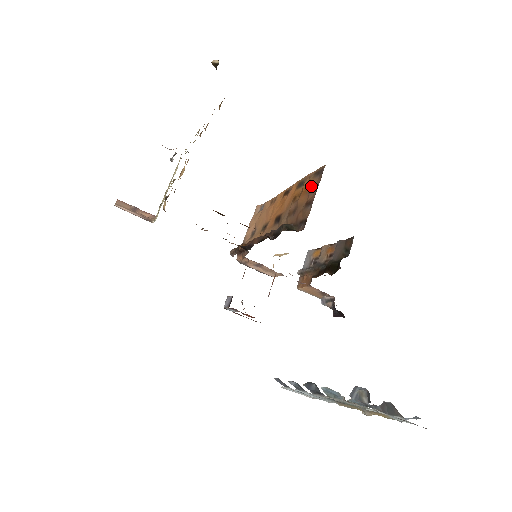
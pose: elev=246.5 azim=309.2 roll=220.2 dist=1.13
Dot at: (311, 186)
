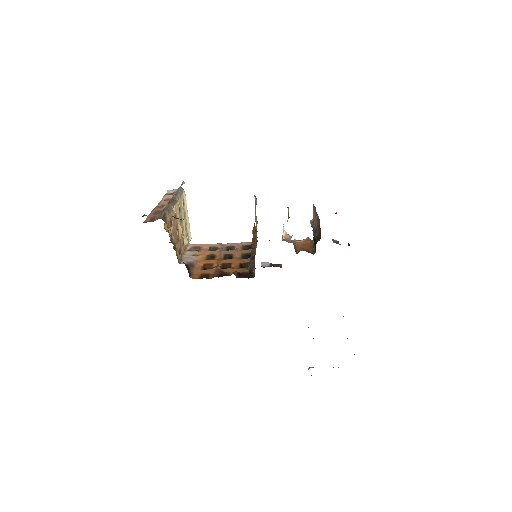
Dot at: occluded
